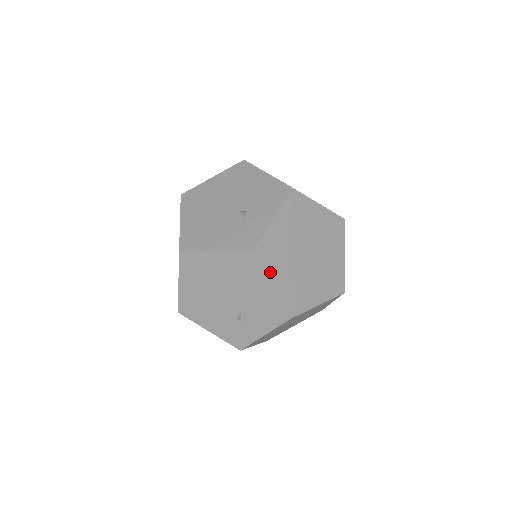
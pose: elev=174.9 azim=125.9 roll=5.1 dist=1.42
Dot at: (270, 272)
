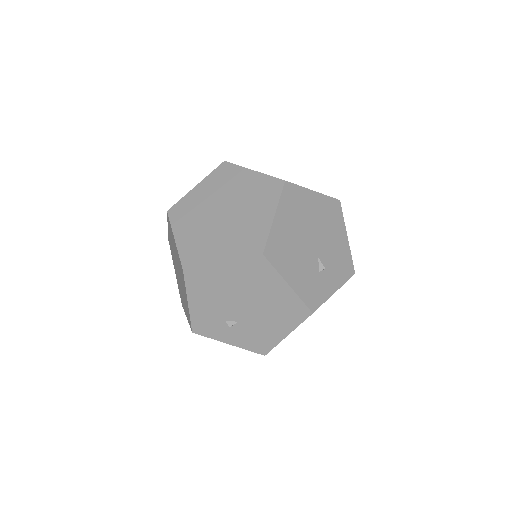
Dot at: occluded
